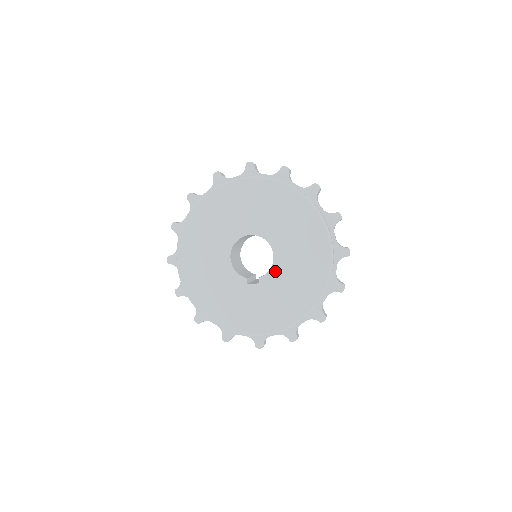
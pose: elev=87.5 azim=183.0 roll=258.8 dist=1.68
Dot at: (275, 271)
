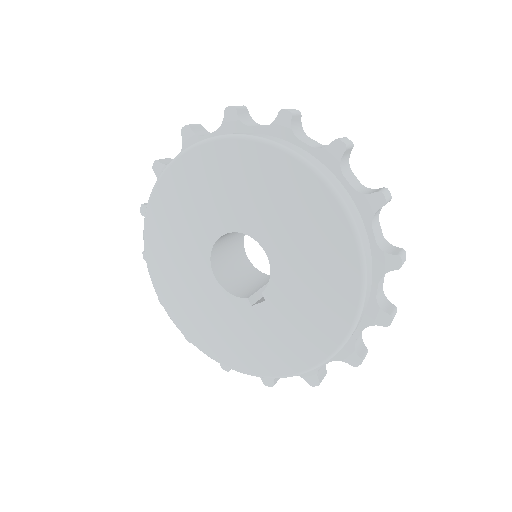
Dot at: (278, 275)
